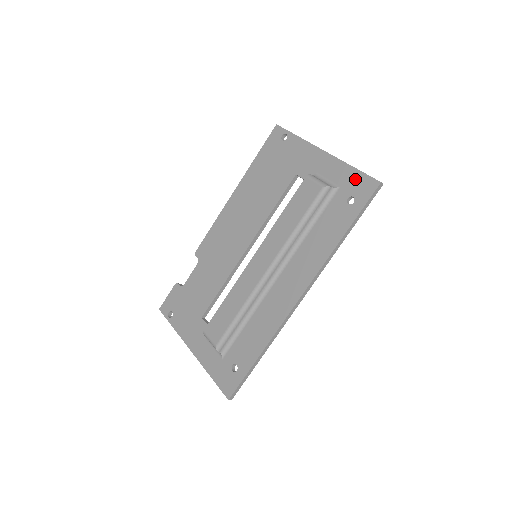
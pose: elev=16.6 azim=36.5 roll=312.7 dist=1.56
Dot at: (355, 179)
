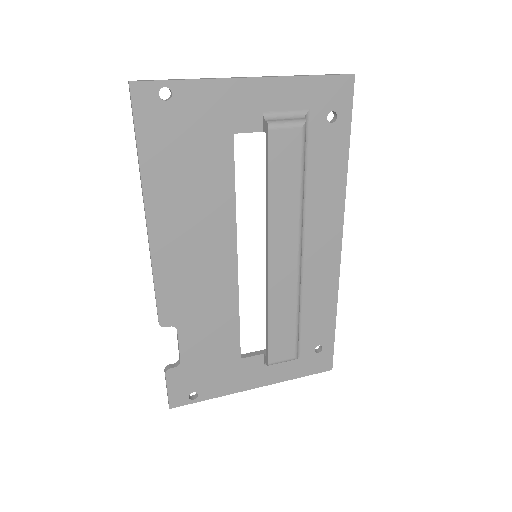
Dot at: (322, 89)
